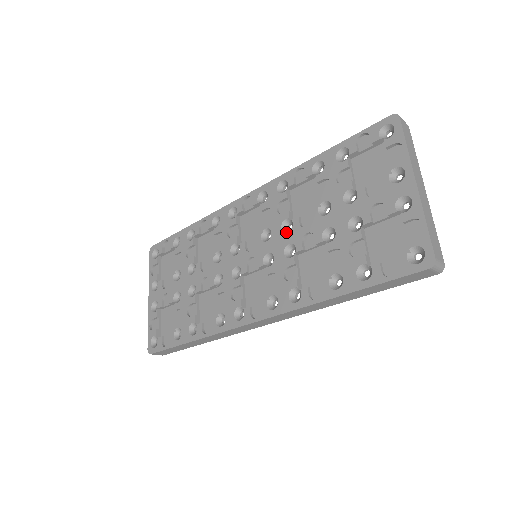
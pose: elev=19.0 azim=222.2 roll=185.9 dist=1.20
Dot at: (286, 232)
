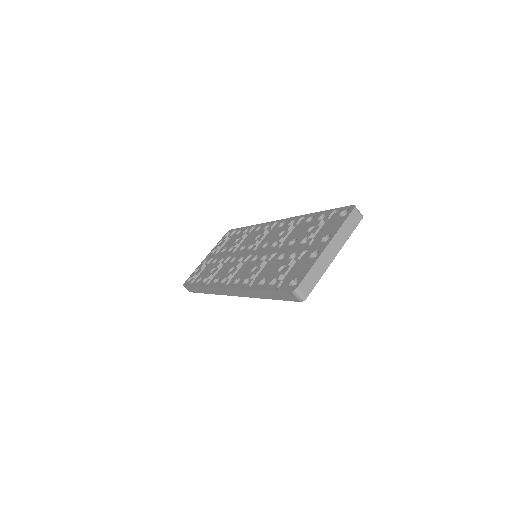
Dot at: (272, 247)
